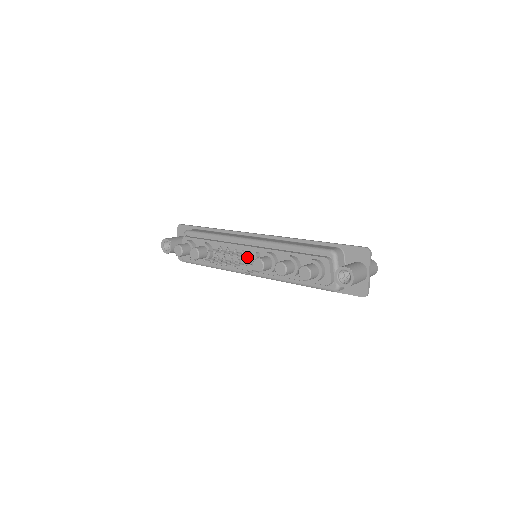
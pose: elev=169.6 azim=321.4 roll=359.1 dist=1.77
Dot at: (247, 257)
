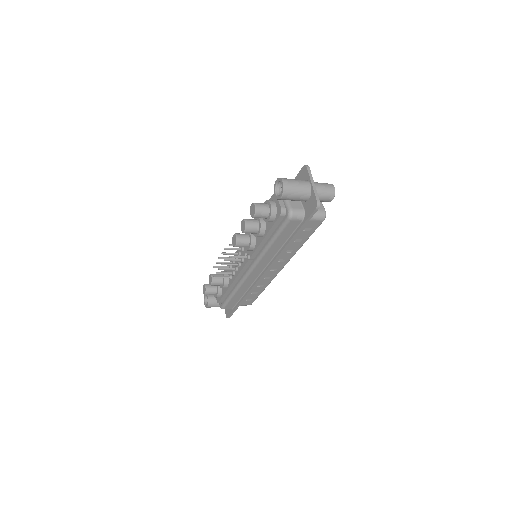
Dot at: (242, 254)
